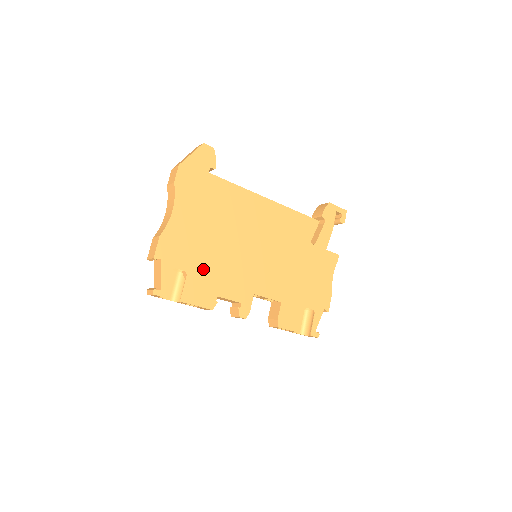
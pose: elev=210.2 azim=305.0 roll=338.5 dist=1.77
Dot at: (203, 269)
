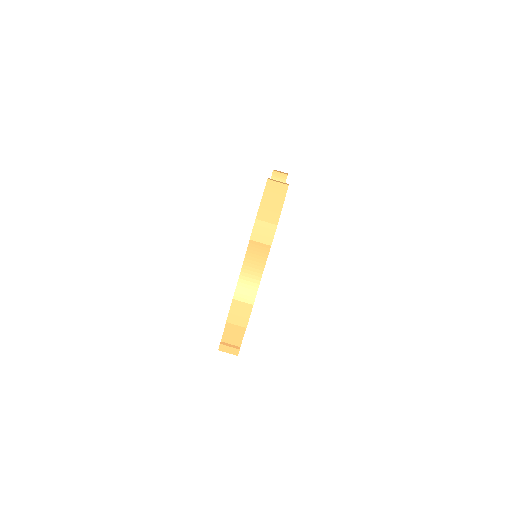
Dot at: occluded
